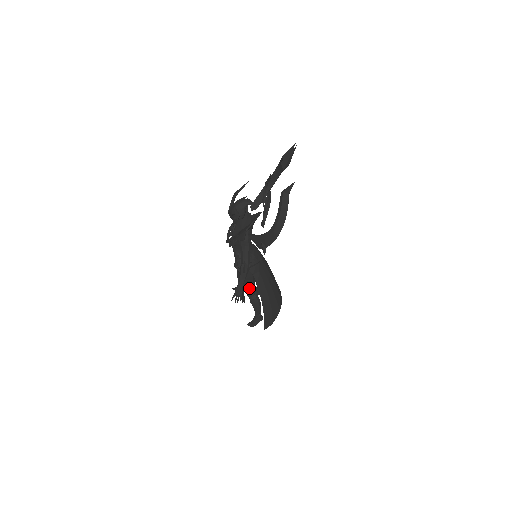
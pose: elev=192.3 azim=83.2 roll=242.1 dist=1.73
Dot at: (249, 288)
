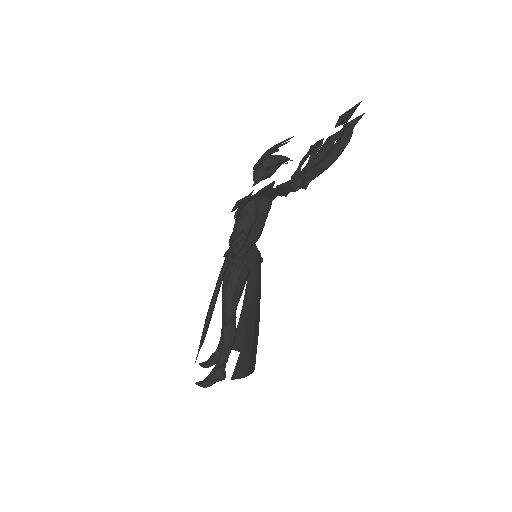
Dot at: (234, 296)
